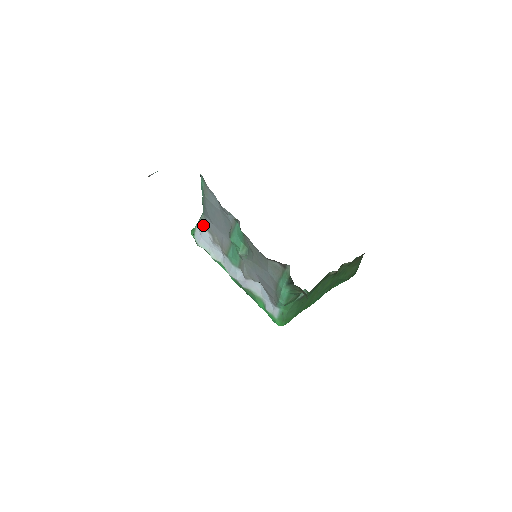
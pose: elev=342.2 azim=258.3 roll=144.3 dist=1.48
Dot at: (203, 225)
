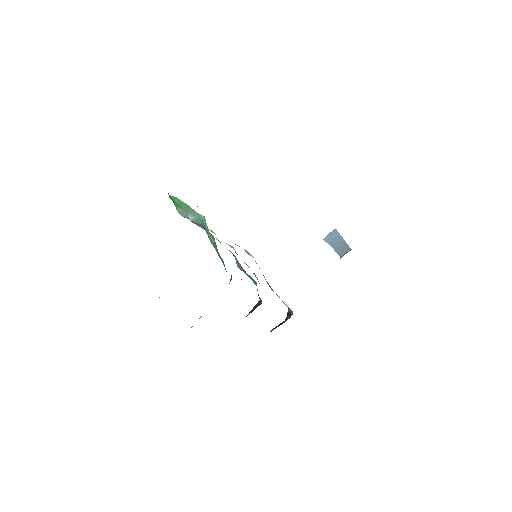
Dot at: occluded
